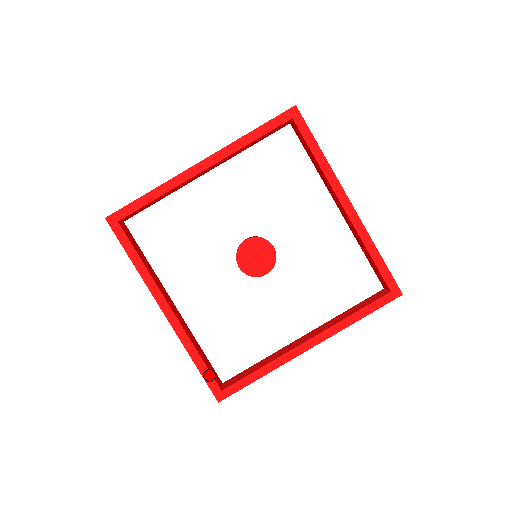
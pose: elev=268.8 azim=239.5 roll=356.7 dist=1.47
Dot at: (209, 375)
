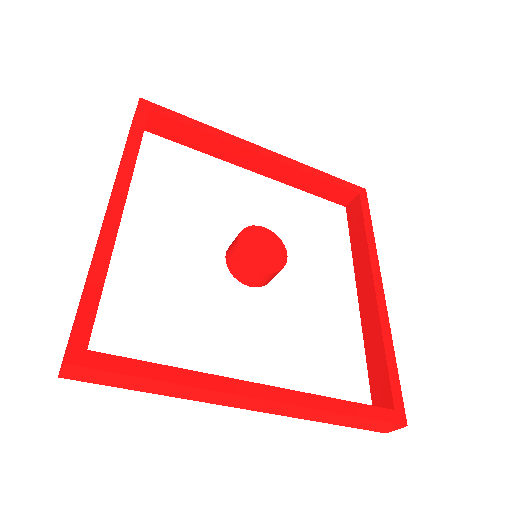
Dot at: (370, 409)
